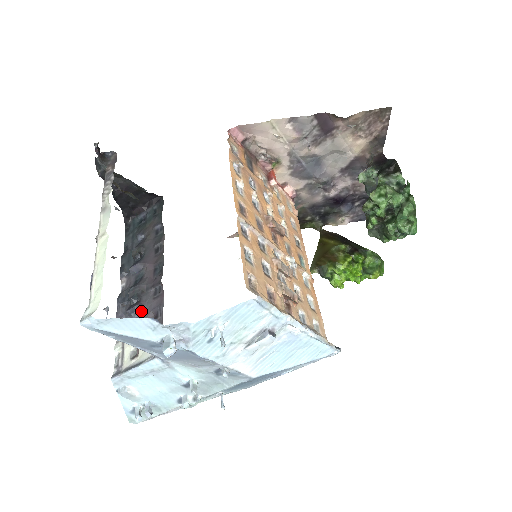
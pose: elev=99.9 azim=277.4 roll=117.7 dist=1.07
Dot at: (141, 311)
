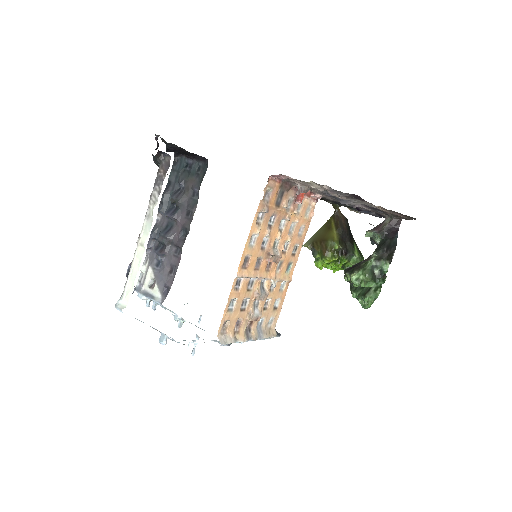
Dot at: (163, 257)
